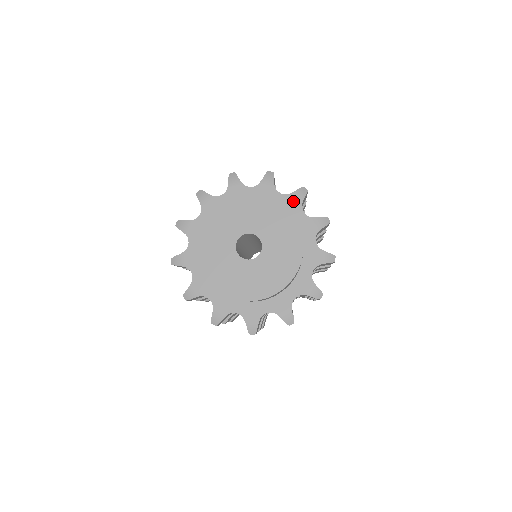
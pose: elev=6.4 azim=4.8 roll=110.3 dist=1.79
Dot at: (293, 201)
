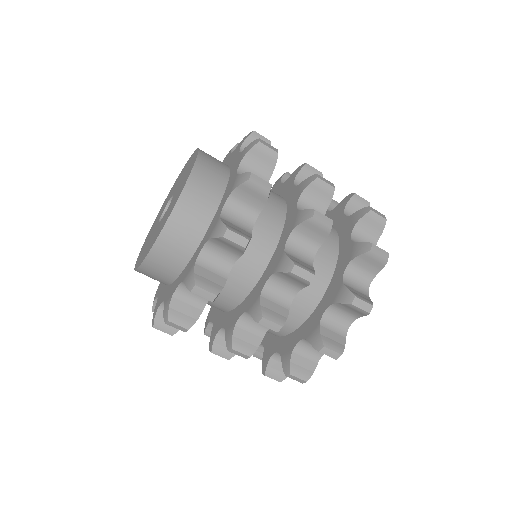
Dot at: (225, 160)
